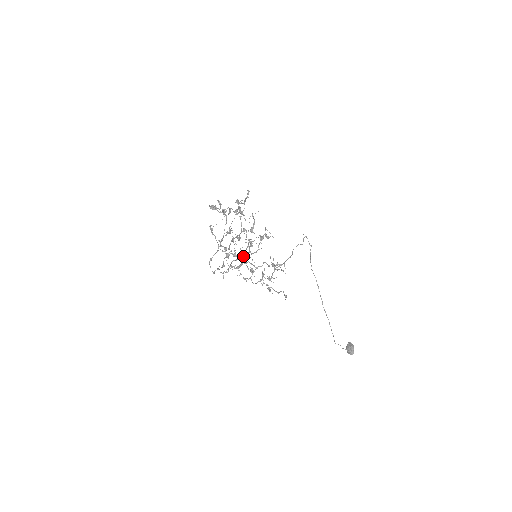
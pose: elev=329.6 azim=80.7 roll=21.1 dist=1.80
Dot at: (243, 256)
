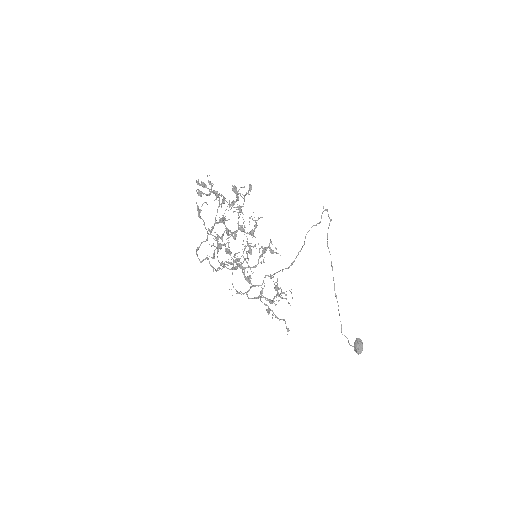
Dot at: occluded
